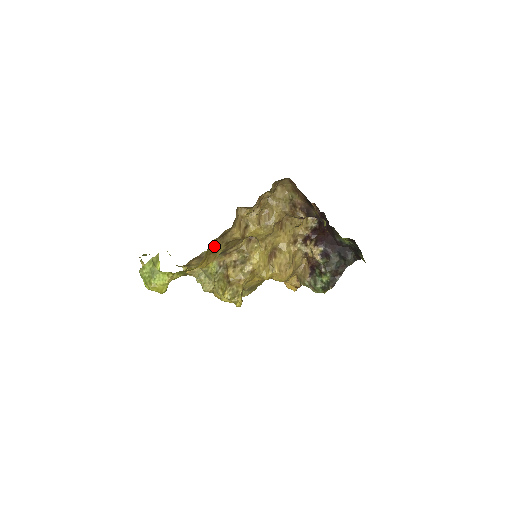
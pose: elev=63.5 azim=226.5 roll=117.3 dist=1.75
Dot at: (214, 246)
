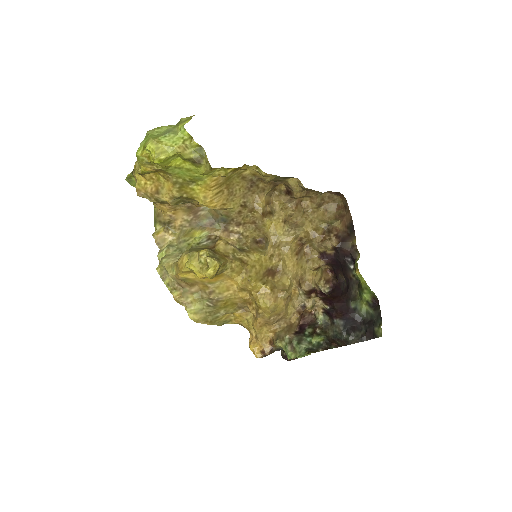
Dot at: (237, 185)
